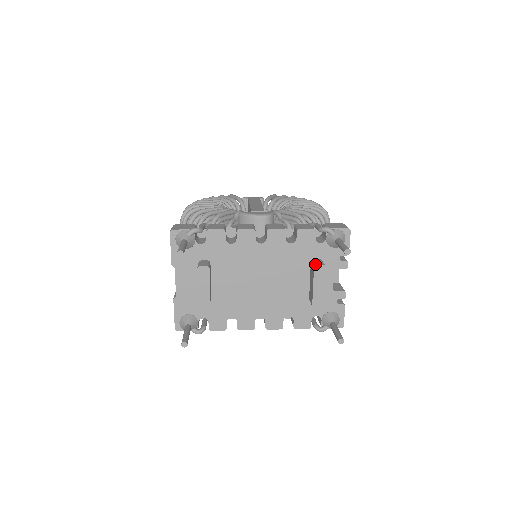
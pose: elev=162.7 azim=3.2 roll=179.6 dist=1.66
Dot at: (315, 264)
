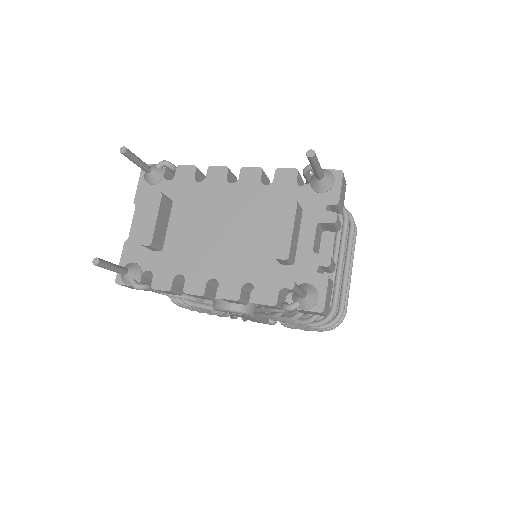
Dot at: (285, 199)
